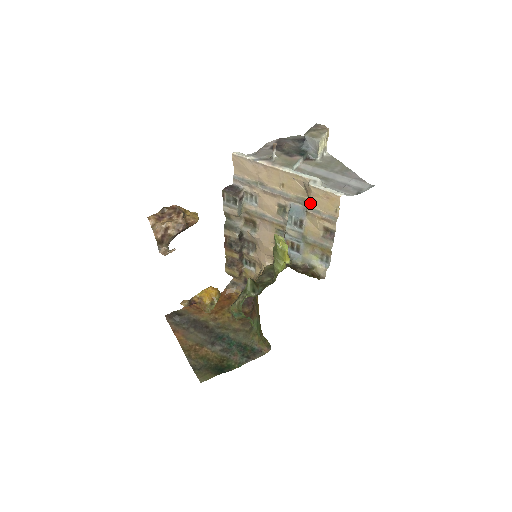
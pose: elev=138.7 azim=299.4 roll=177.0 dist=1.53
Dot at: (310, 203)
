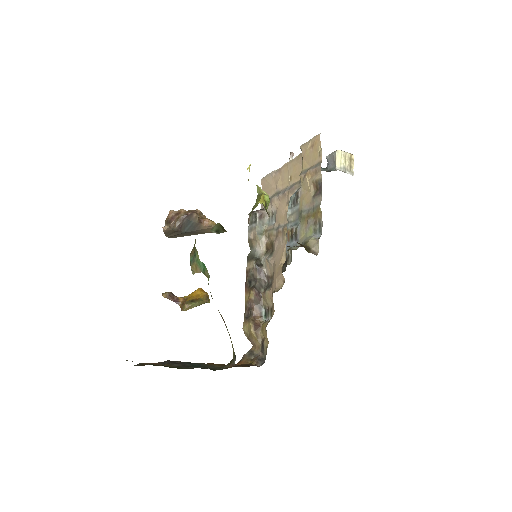
Dot at: (303, 167)
